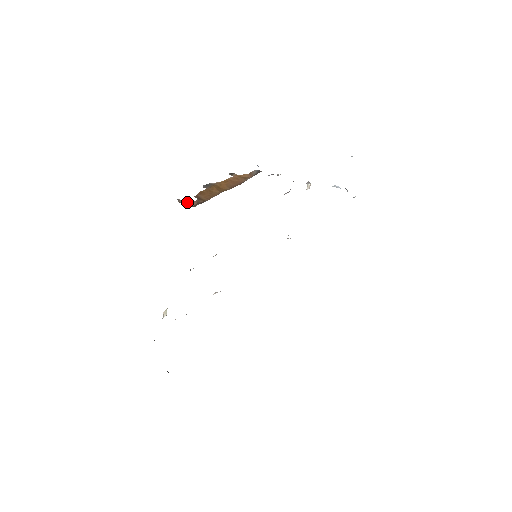
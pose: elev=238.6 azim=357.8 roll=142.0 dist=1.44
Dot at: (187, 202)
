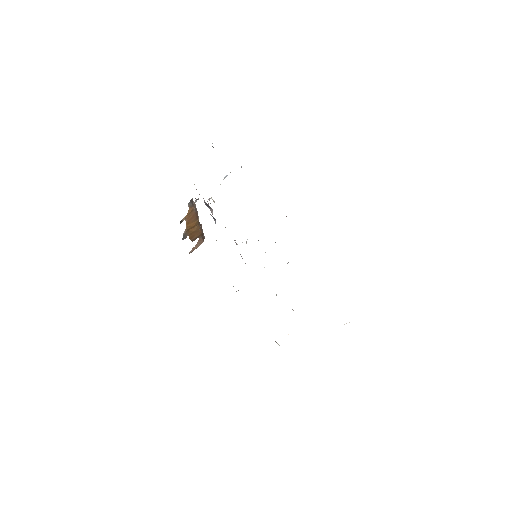
Dot at: (196, 245)
